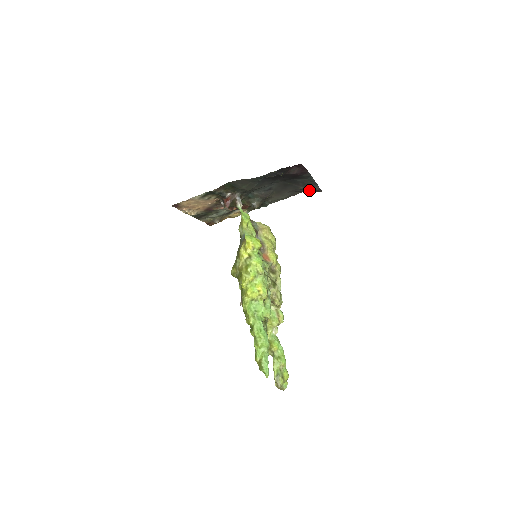
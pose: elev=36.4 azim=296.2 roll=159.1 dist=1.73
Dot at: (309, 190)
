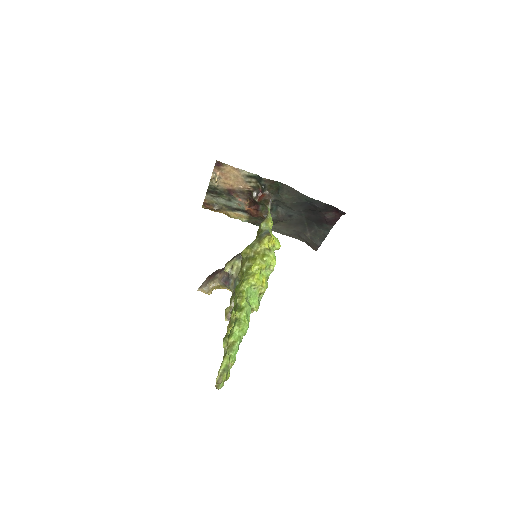
Dot at: (309, 241)
